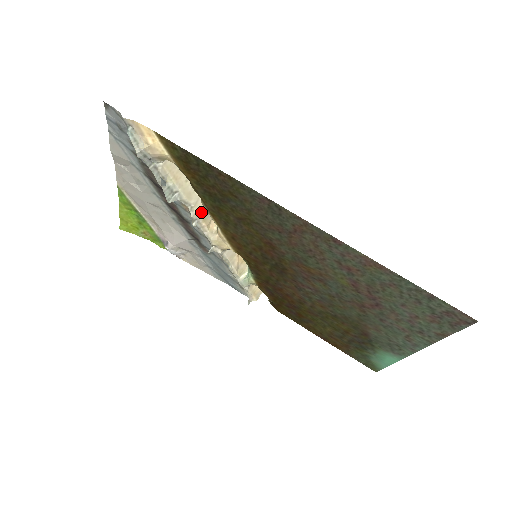
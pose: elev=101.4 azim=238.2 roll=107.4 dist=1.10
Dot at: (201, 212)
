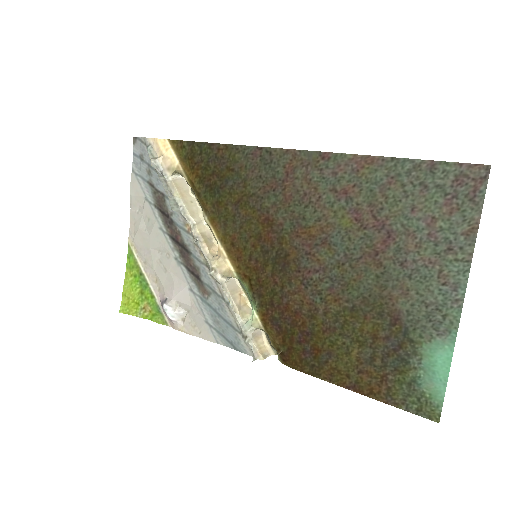
Dot at: (203, 233)
